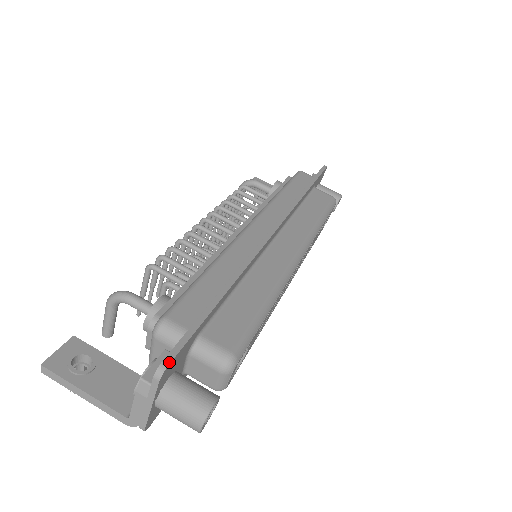
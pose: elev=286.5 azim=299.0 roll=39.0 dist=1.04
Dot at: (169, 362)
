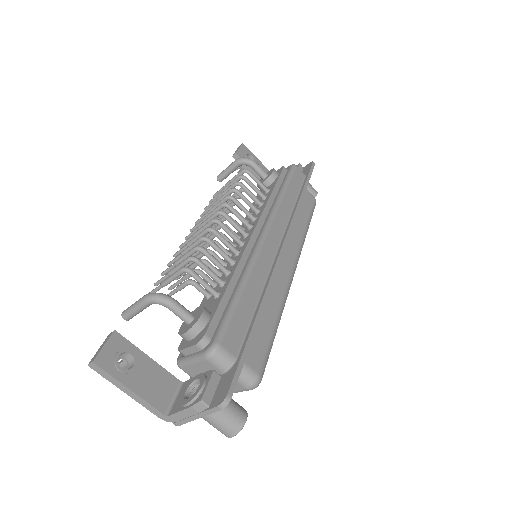
Dot at: (232, 395)
